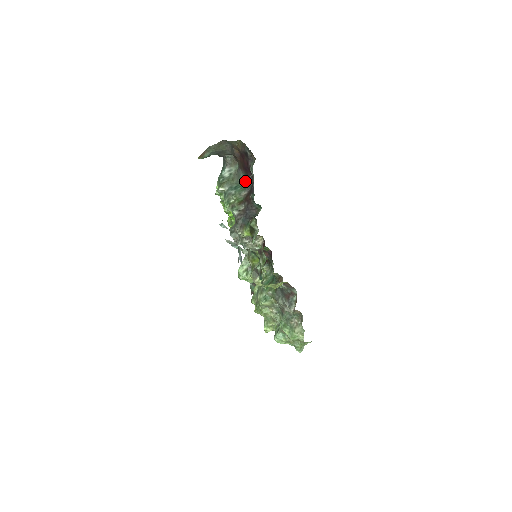
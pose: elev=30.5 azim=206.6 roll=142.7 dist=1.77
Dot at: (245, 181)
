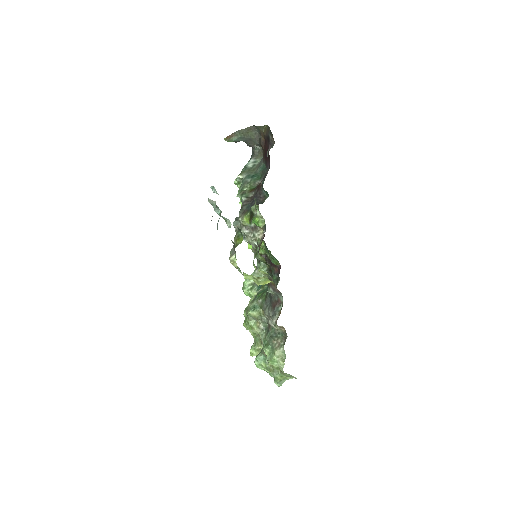
Dot at: (263, 170)
